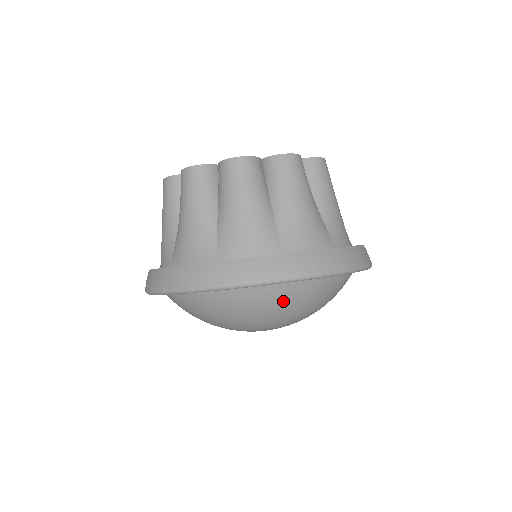
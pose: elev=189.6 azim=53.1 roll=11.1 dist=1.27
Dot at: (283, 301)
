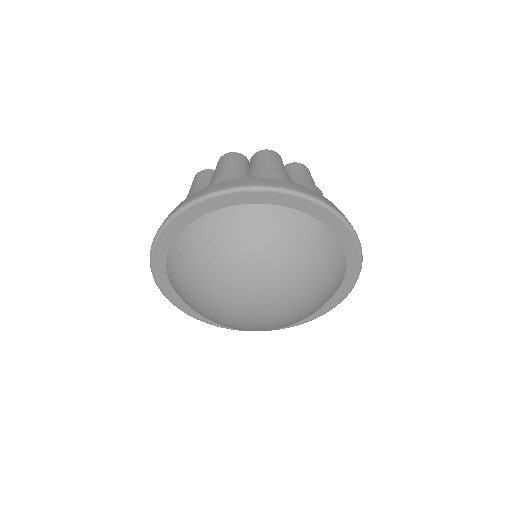
Dot at: (249, 227)
